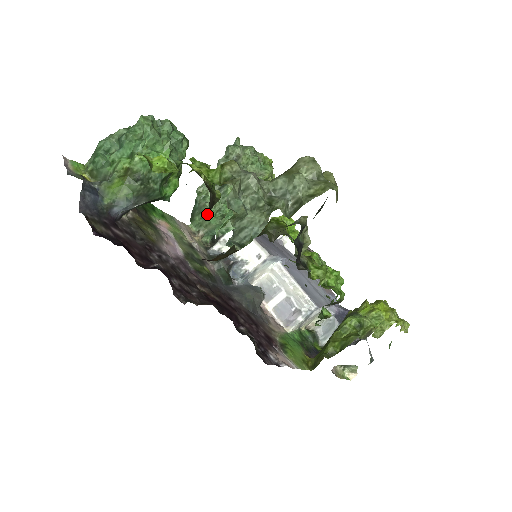
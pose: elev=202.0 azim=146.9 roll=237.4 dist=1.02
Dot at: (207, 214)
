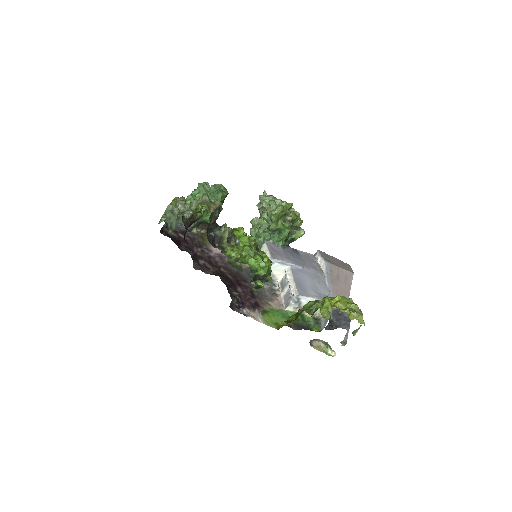
Dot at: (183, 221)
